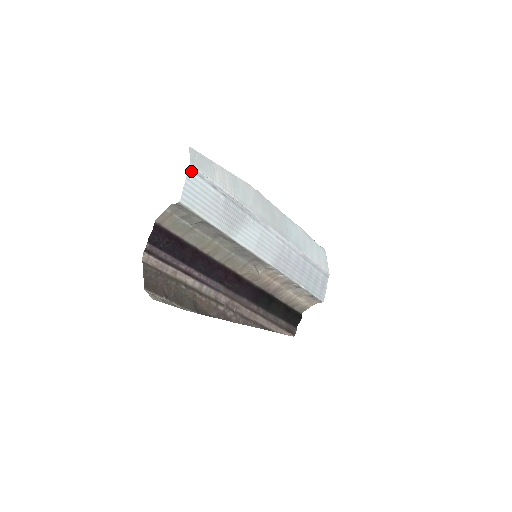
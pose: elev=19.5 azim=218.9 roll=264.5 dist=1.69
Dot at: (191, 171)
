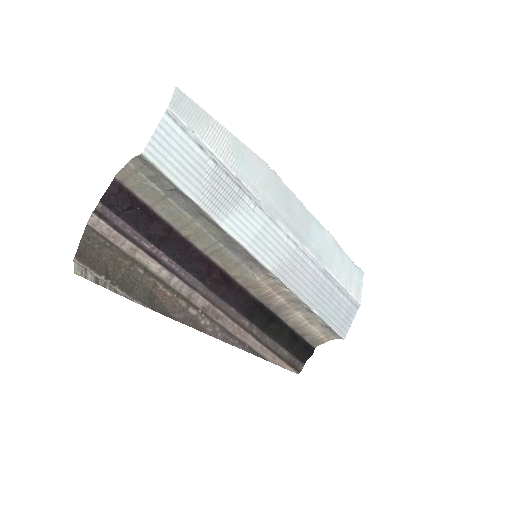
Dot at: (168, 117)
